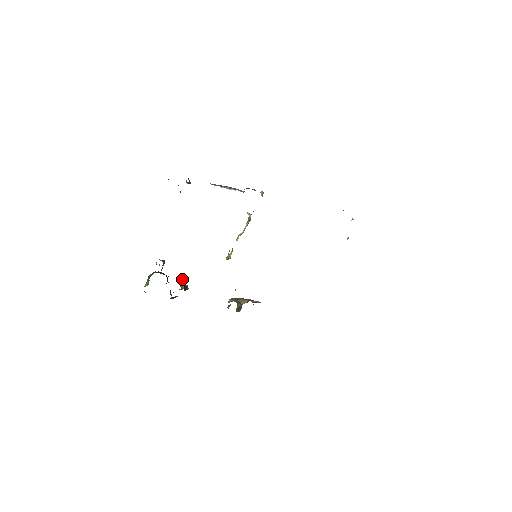
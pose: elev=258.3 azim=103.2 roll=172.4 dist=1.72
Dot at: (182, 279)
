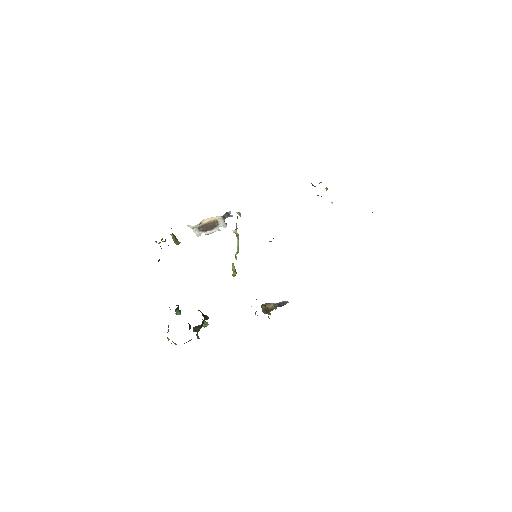
Dot at: occluded
